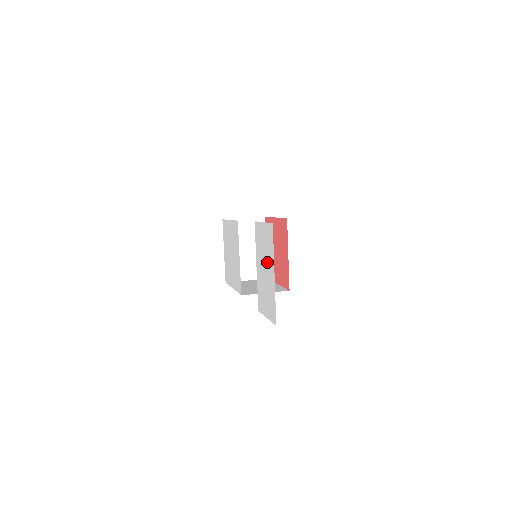
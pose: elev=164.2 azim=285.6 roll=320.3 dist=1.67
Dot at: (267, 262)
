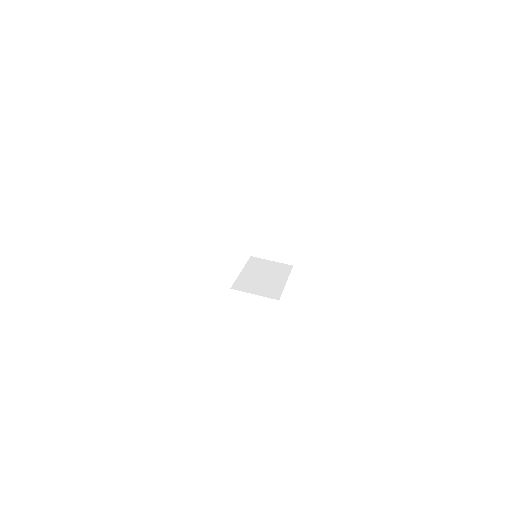
Dot at: occluded
